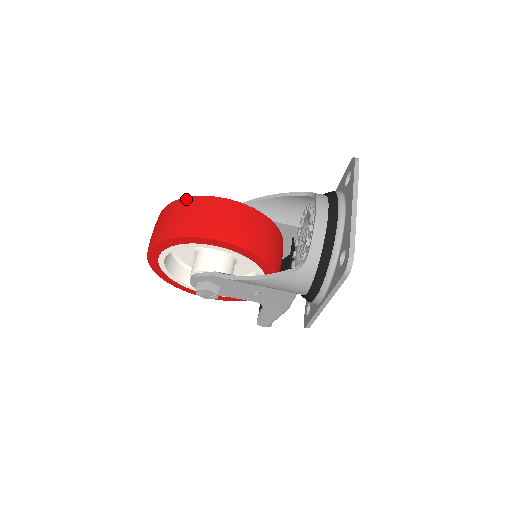
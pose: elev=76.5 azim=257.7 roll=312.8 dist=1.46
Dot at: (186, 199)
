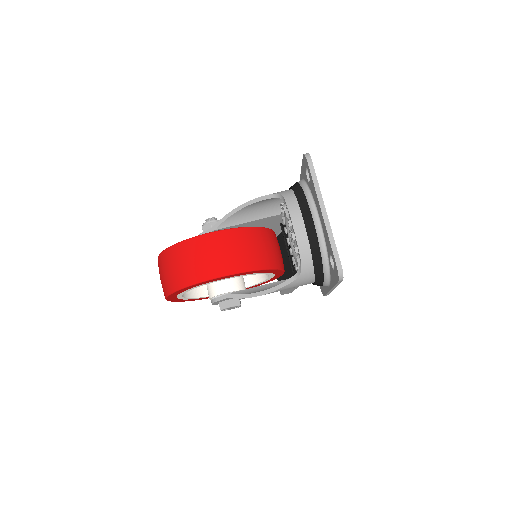
Dot at: (174, 247)
